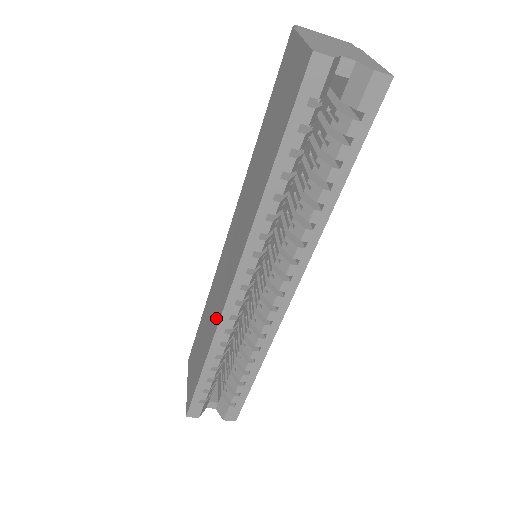
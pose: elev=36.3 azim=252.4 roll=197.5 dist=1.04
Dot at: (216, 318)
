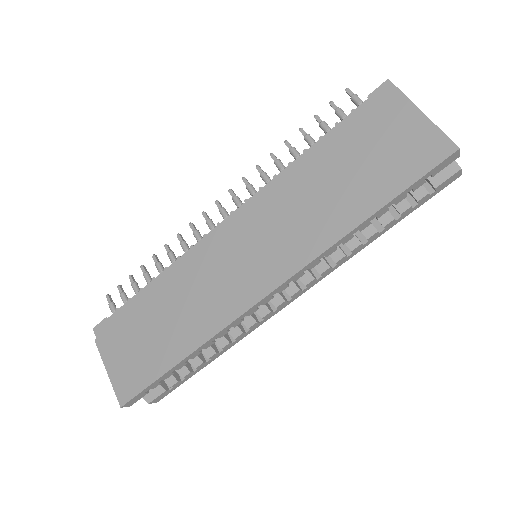
Dot at: (220, 316)
